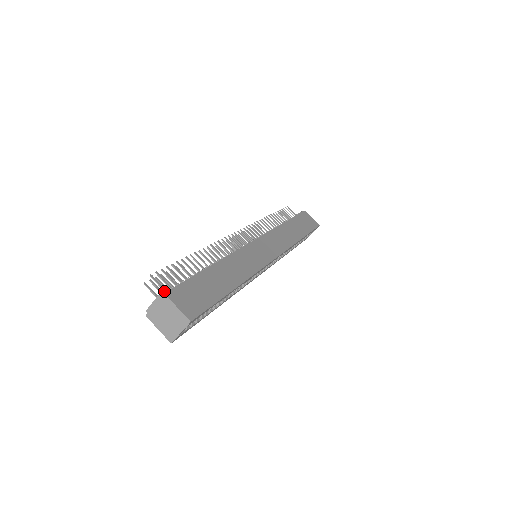
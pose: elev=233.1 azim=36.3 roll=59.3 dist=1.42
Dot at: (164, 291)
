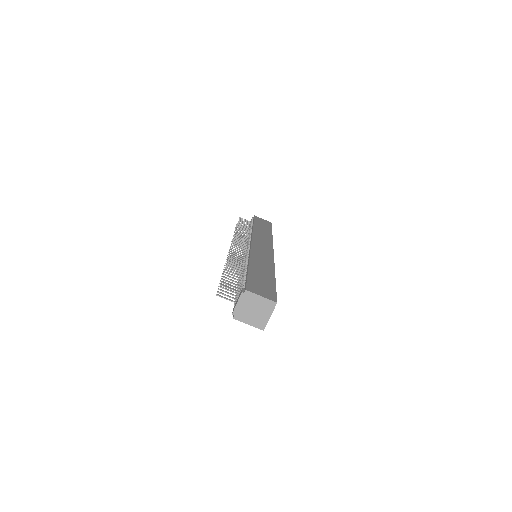
Dot at: (242, 290)
